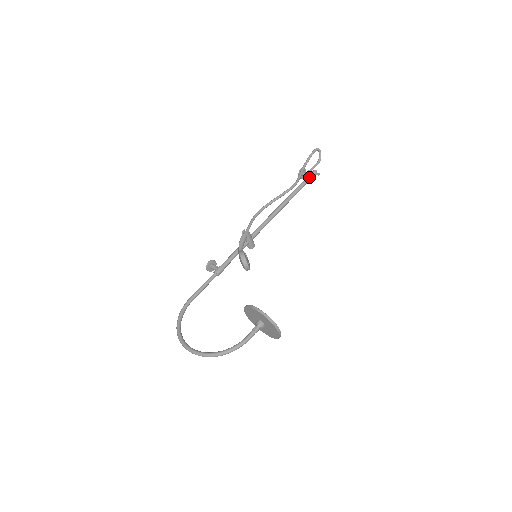
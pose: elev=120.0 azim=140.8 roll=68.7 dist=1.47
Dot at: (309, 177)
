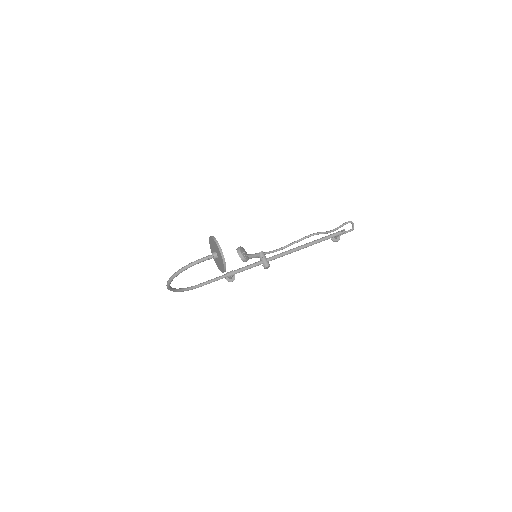
Dot at: (335, 233)
